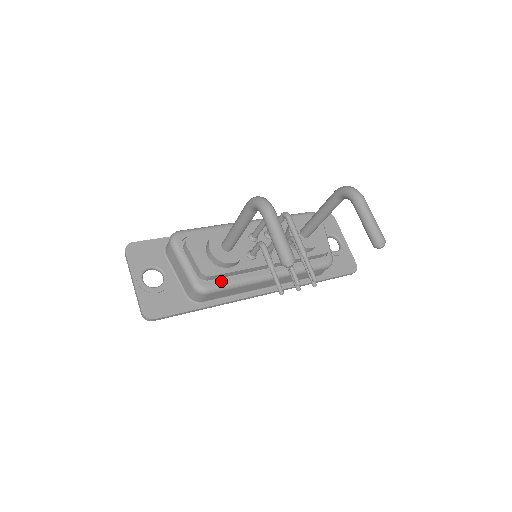
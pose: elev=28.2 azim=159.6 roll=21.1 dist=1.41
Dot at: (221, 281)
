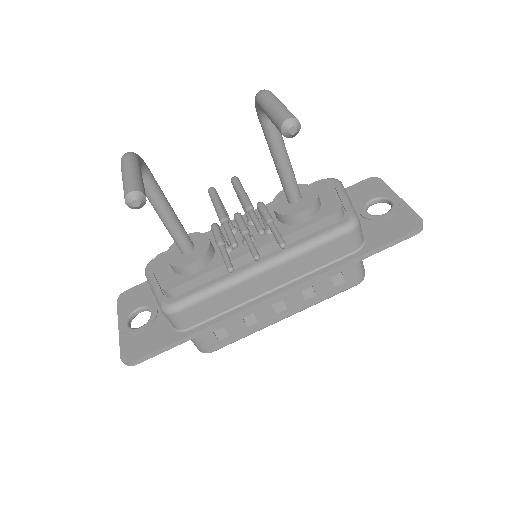
Dot at: (191, 292)
